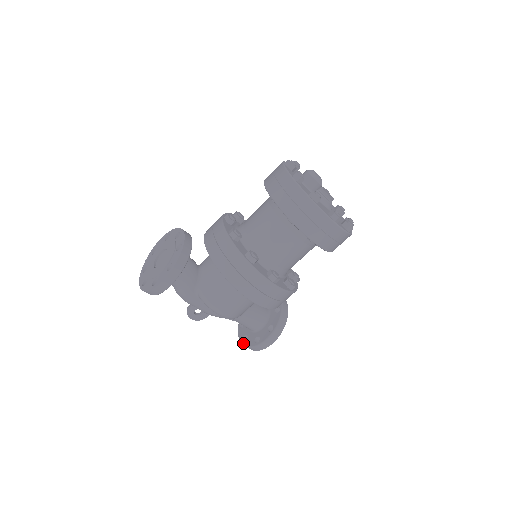
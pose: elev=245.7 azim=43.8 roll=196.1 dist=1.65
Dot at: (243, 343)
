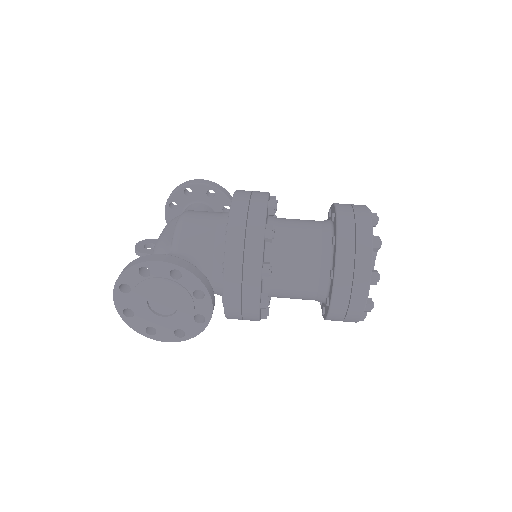
Dot at: occluded
